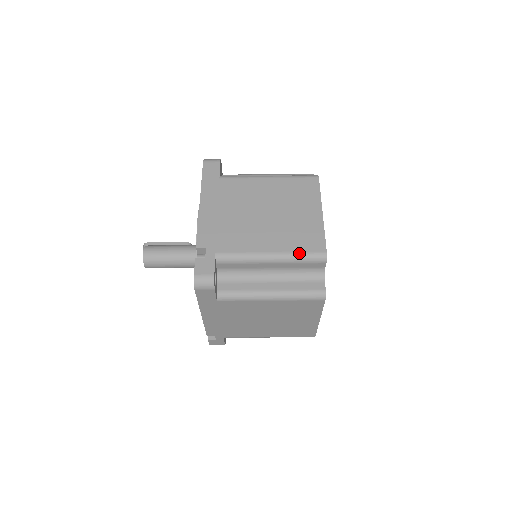
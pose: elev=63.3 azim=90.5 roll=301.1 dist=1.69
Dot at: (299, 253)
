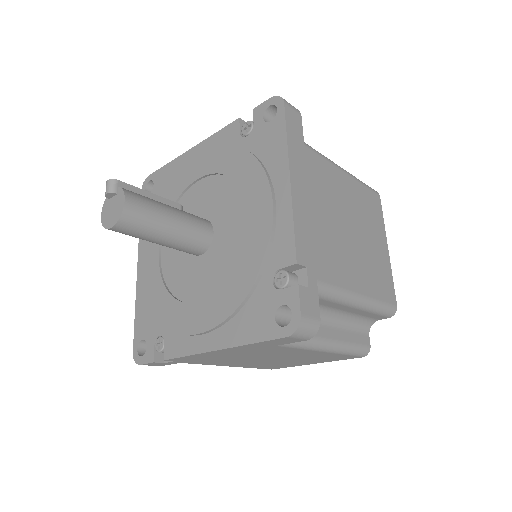
Dot at: (381, 302)
